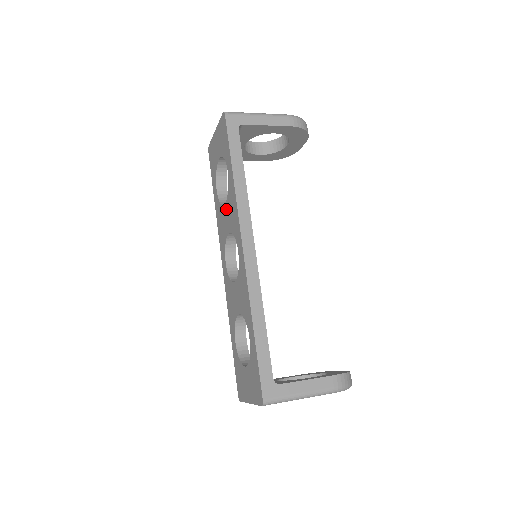
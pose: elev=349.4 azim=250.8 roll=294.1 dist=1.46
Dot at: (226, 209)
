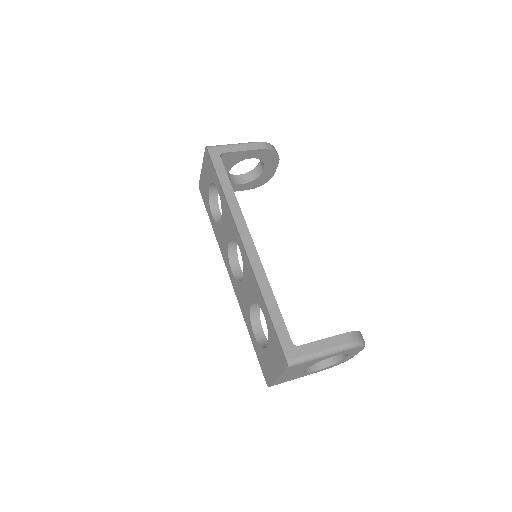
Dot at: (223, 223)
